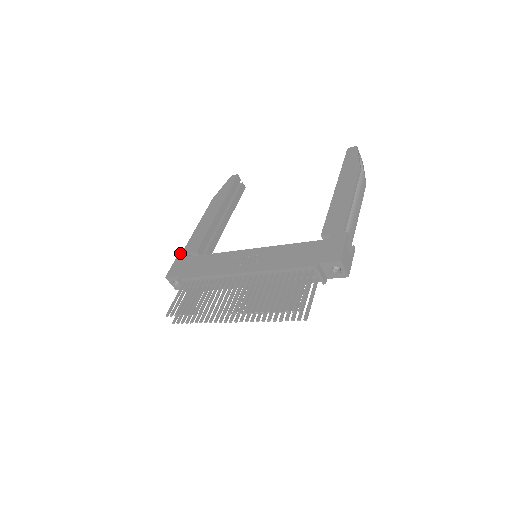
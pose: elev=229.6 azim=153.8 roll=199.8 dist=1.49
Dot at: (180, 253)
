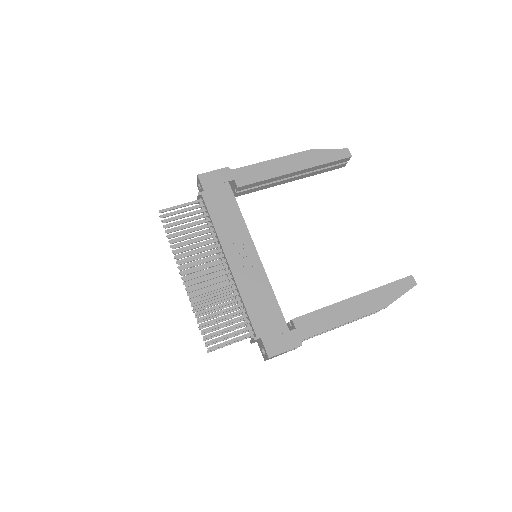
Dot at: occluded
